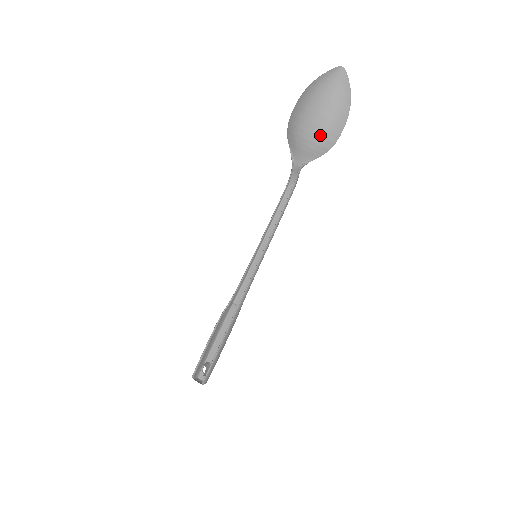
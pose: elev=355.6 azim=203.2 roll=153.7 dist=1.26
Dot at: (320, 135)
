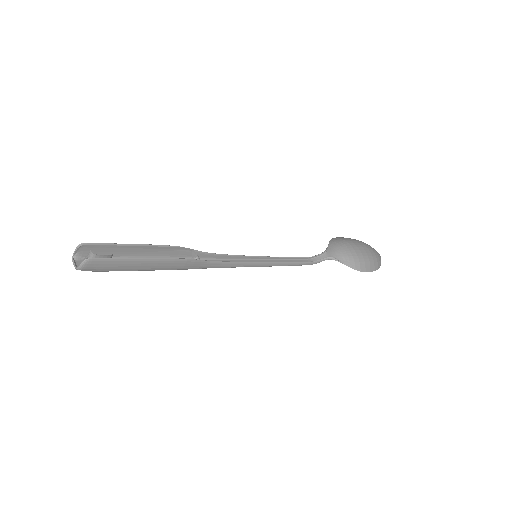
Dot at: (359, 256)
